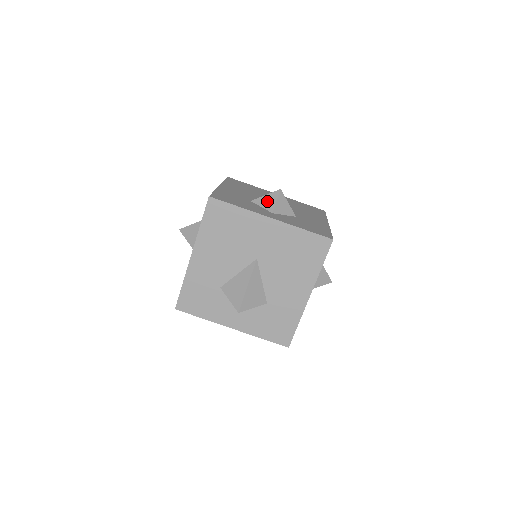
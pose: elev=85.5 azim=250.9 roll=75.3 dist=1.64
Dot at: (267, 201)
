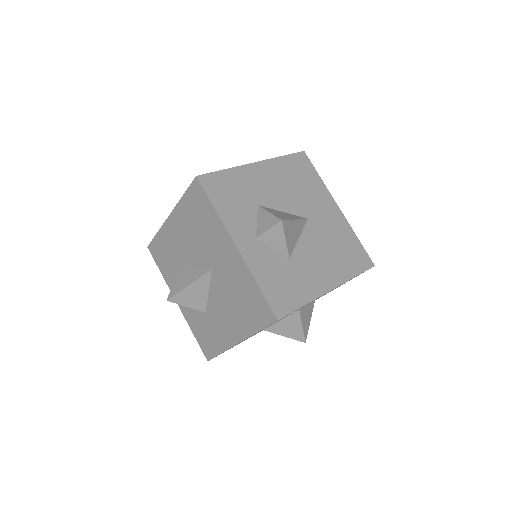
Dot at: (264, 221)
